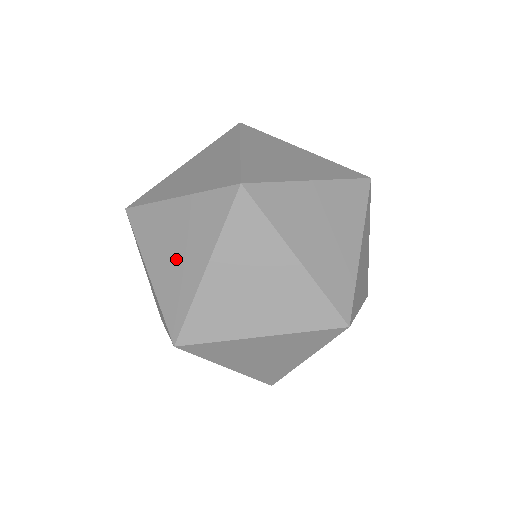
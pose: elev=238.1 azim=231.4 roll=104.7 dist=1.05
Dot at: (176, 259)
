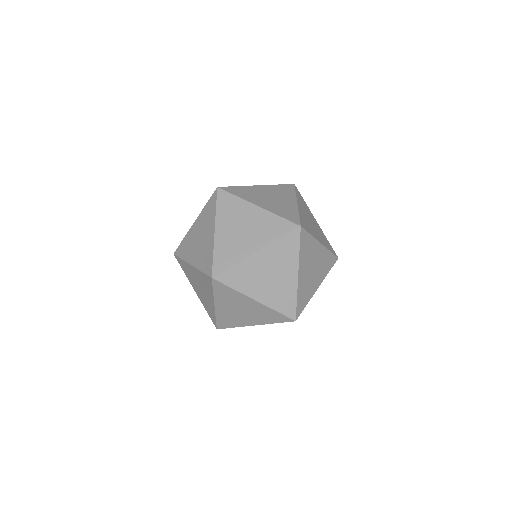
Dot at: (239, 236)
